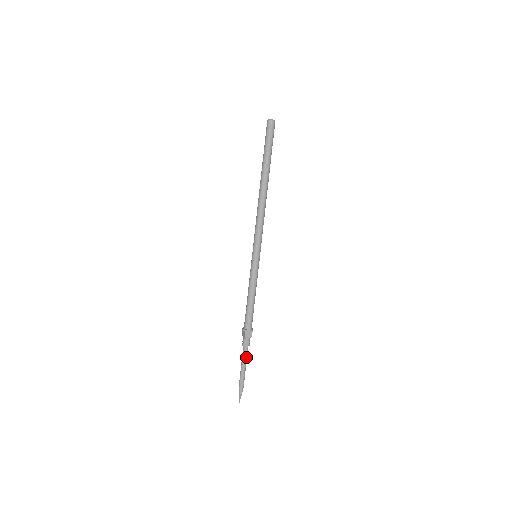
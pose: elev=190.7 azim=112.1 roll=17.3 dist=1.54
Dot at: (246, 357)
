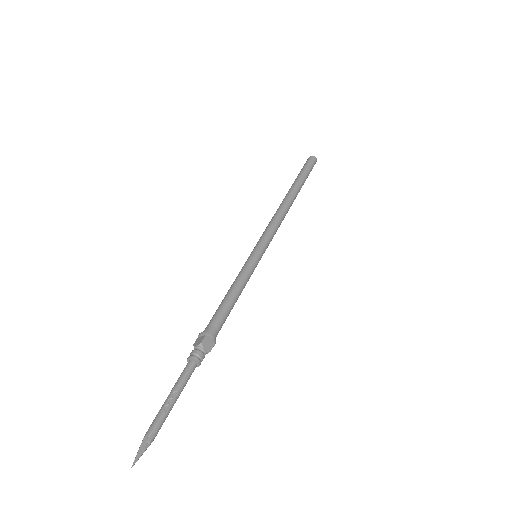
Dot at: (186, 381)
